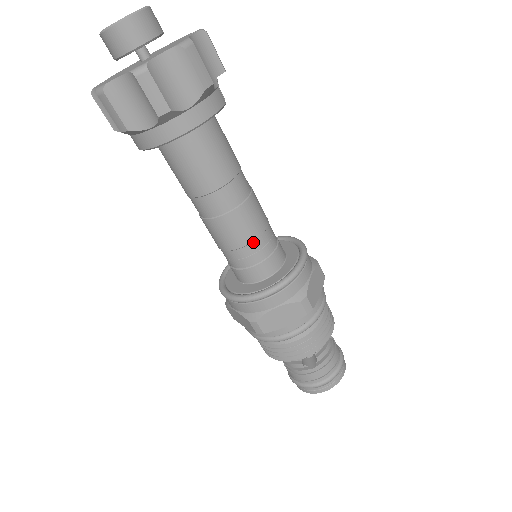
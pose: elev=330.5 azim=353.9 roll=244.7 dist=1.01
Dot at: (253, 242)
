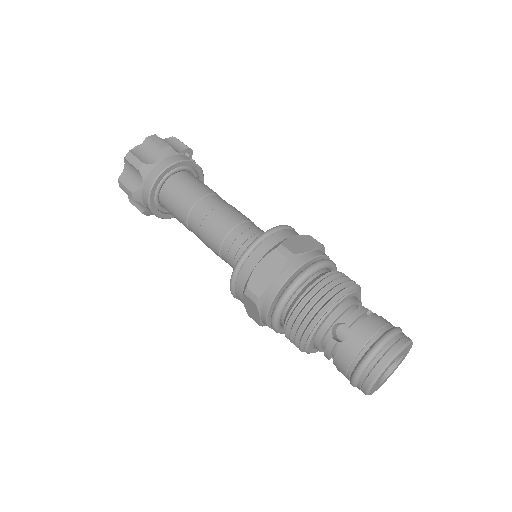
Dot at: (232, 230)
